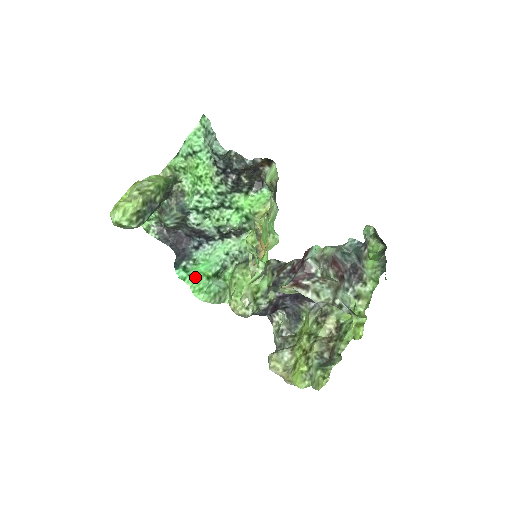
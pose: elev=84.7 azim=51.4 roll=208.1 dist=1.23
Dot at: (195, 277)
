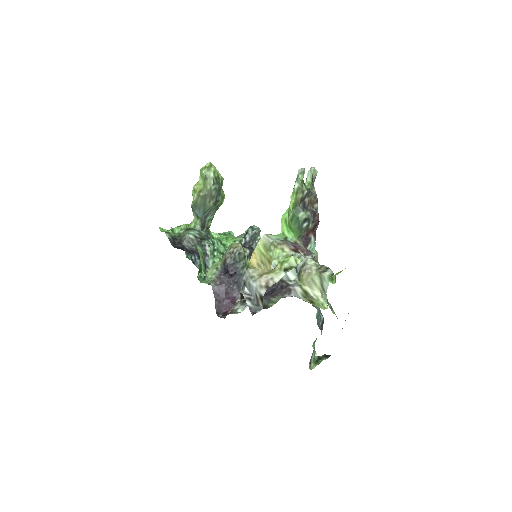
Dot at: occluded
